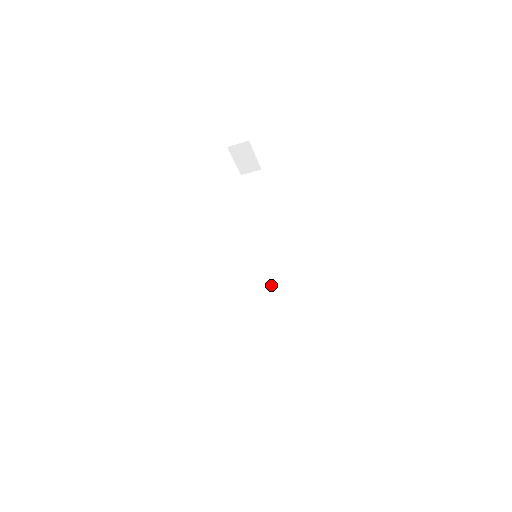
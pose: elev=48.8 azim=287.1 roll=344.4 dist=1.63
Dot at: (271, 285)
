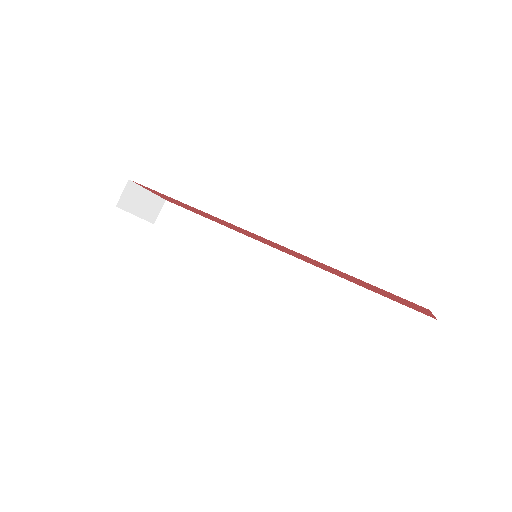
Dot at: (297, 267)
